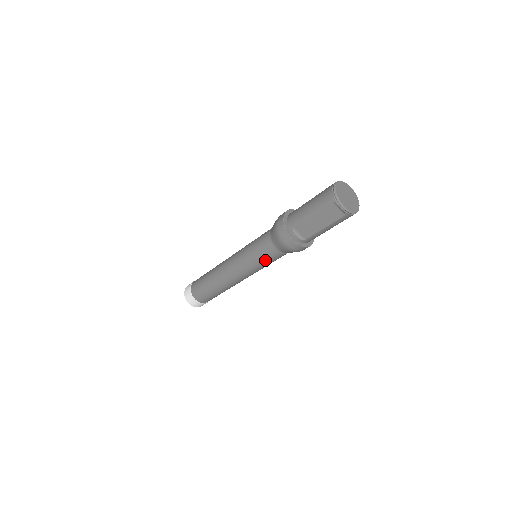
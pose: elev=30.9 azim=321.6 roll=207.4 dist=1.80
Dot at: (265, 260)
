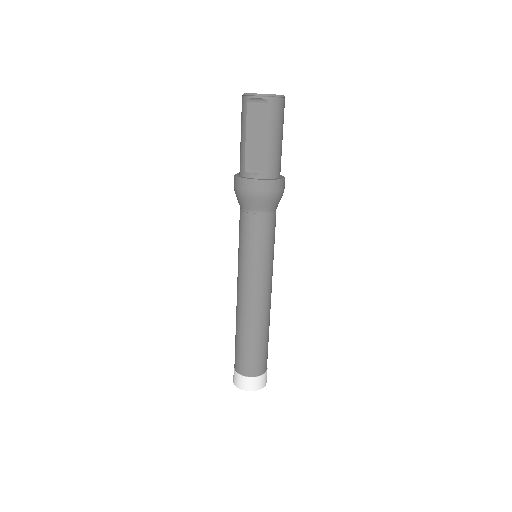
Dot at: (256, 240)
